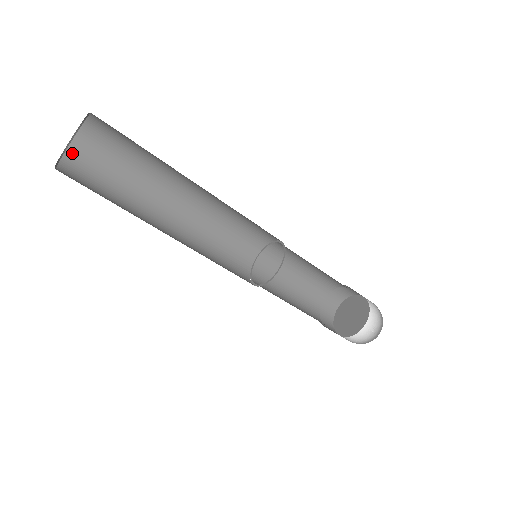
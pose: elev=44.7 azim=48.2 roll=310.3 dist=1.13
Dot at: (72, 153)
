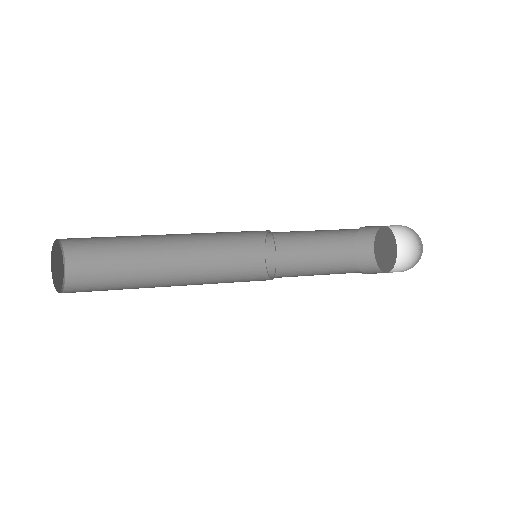
Dot at: (64, 239)
